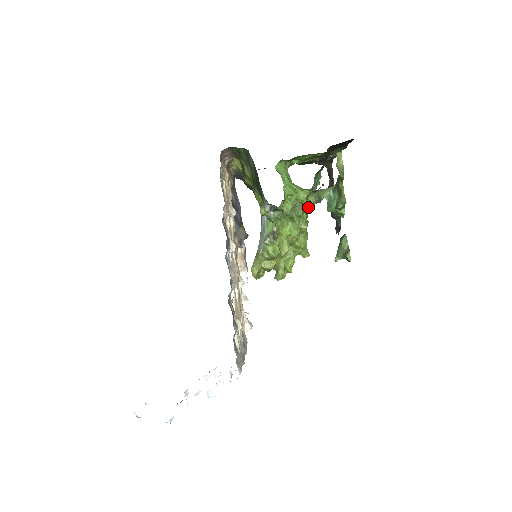
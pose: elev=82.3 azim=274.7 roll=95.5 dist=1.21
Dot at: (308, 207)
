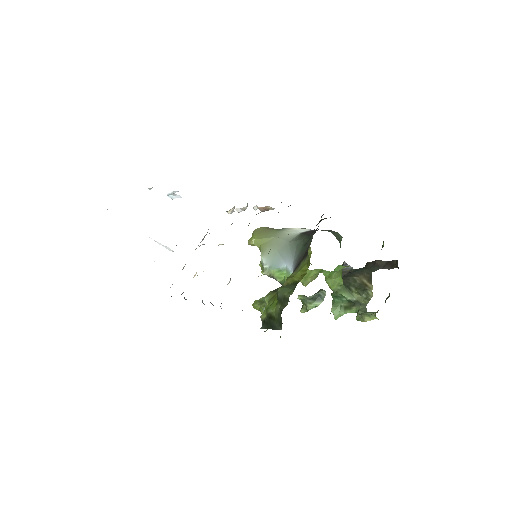
Dot at: occluded
